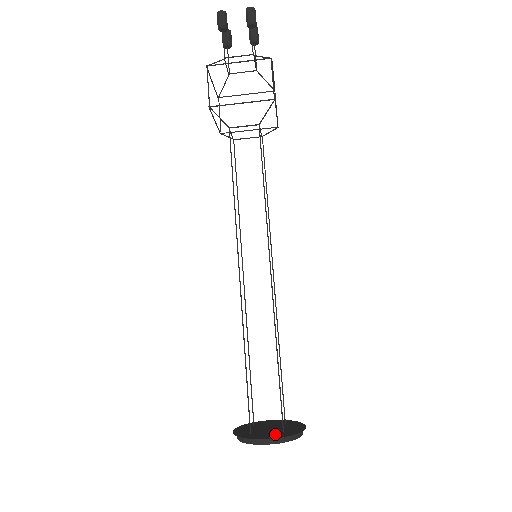
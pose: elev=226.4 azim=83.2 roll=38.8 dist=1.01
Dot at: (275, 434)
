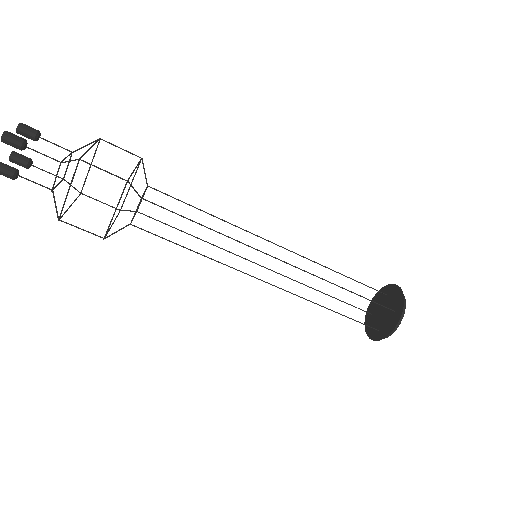
Dot at: (392, 319)
